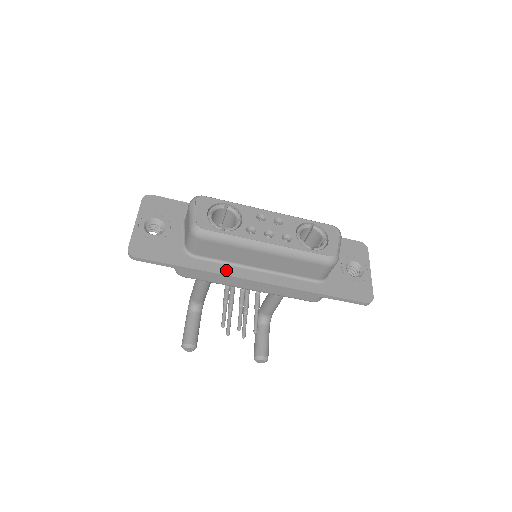
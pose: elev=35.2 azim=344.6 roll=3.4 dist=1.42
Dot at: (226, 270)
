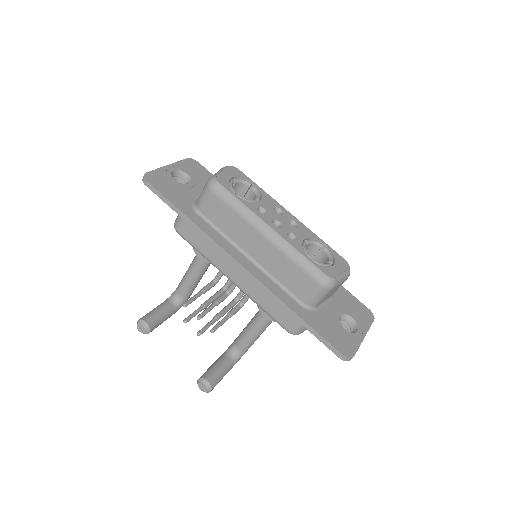
Dot at: (218, 239)
